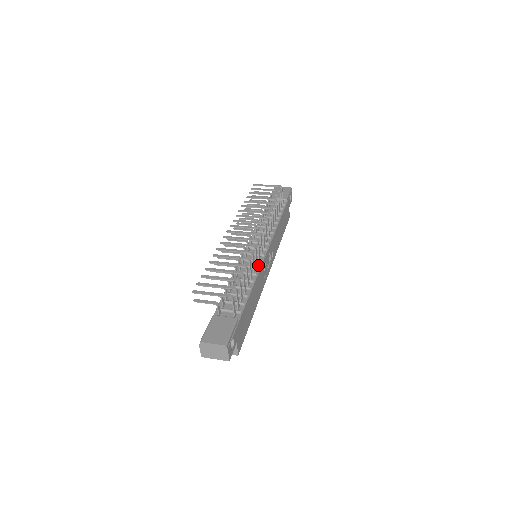
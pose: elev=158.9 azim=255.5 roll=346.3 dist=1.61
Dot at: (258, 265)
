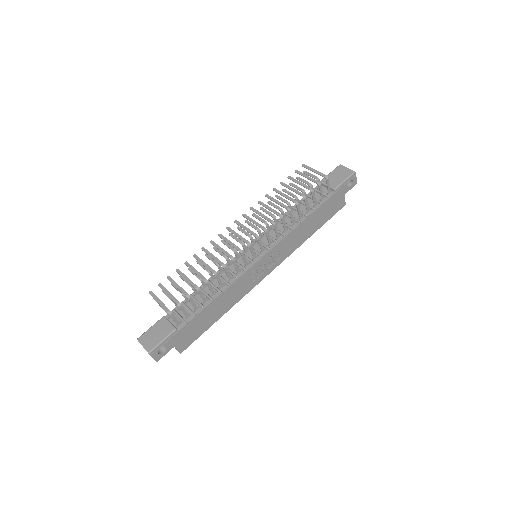
Dot at: (239, 273)
